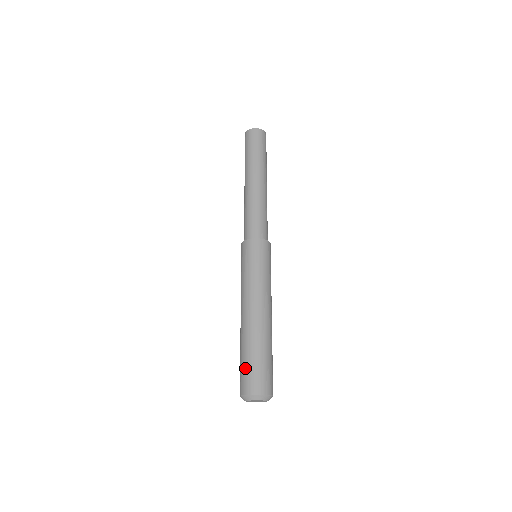
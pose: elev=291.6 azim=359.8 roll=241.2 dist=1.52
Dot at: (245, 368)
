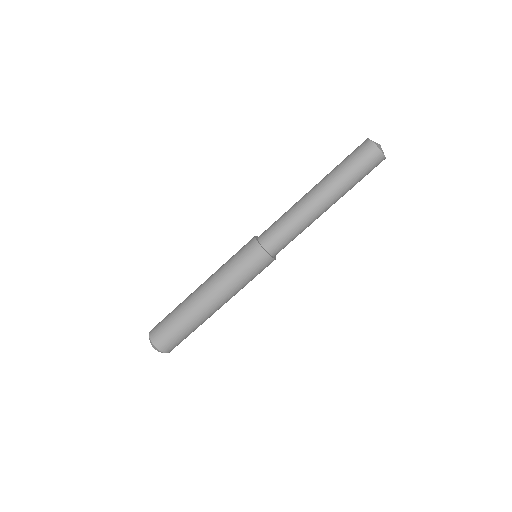
Dot at: (166, 325)
